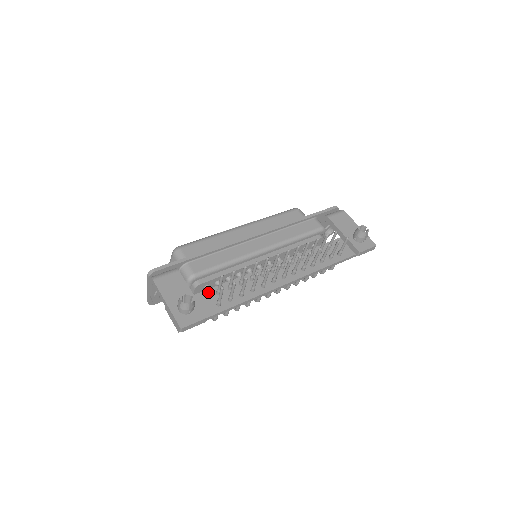
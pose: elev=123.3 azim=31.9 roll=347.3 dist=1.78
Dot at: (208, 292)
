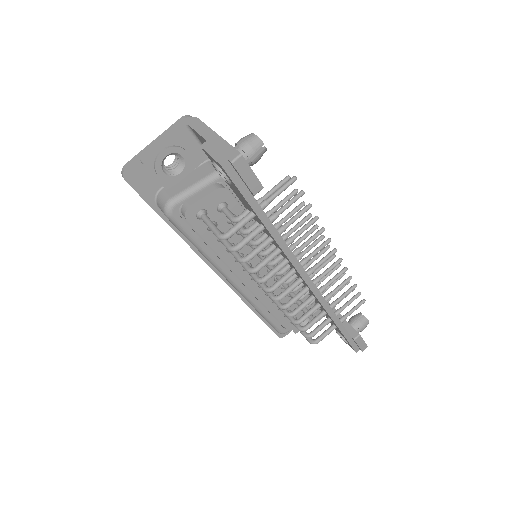
Dot at: occluded
